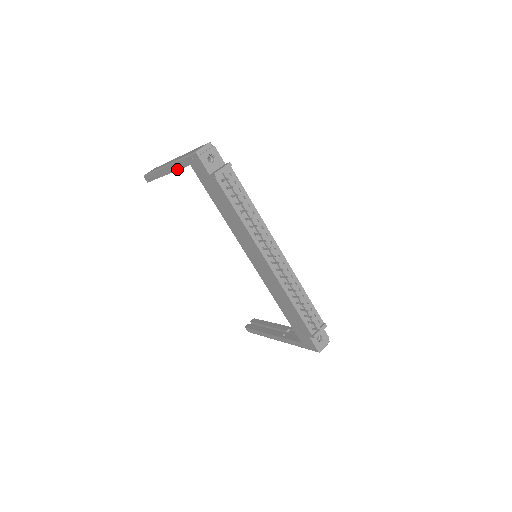
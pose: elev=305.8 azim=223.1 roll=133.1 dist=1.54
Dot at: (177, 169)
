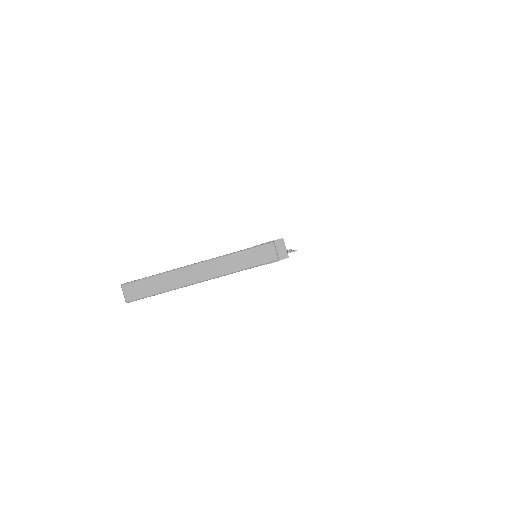
Dot at: occluded
